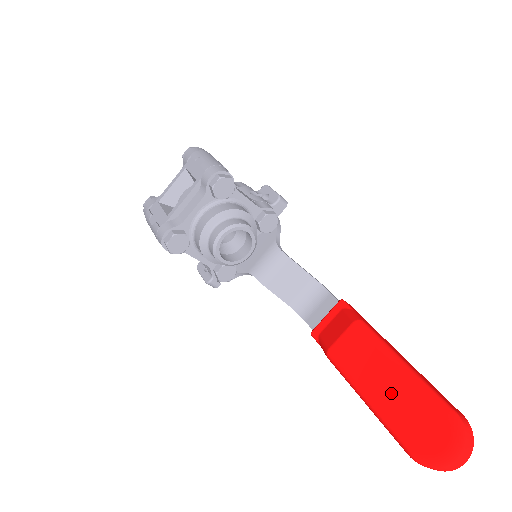
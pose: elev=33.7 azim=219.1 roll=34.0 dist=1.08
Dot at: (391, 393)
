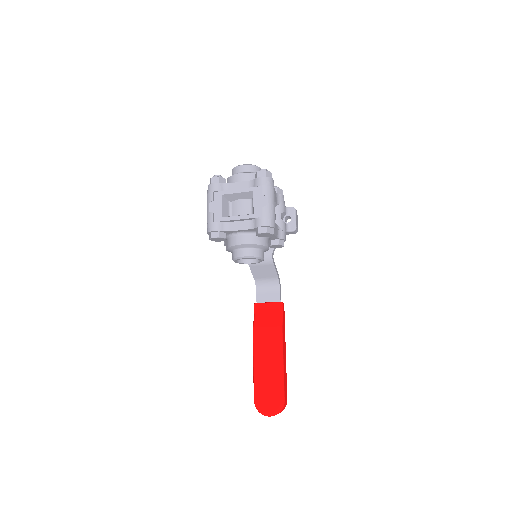
Dot at: (267, 374)
